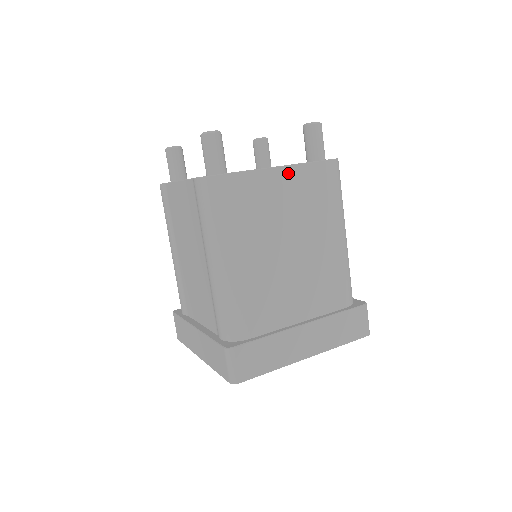
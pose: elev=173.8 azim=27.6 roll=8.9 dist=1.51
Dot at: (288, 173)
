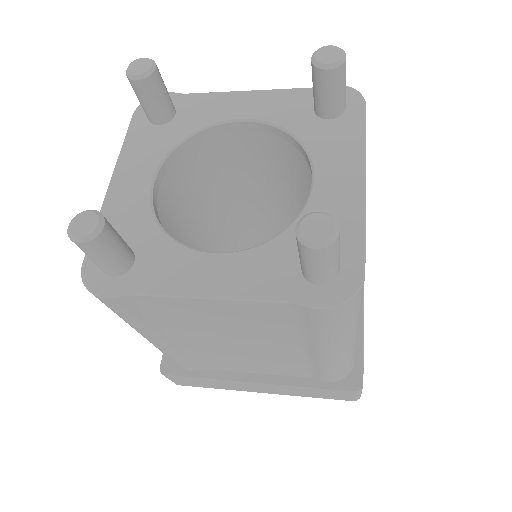
Dot at: occluded
